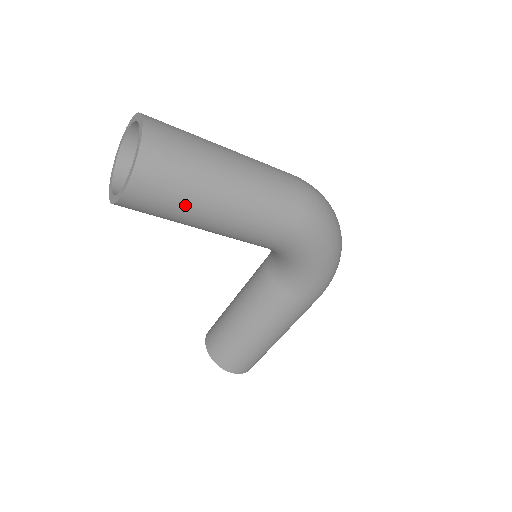
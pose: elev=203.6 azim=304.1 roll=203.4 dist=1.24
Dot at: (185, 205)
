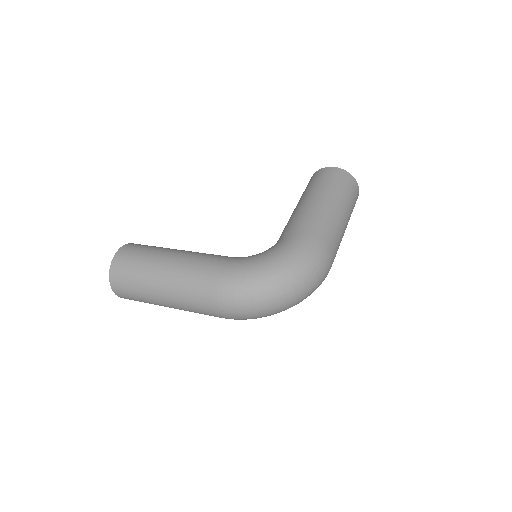
Dot at: occluded
